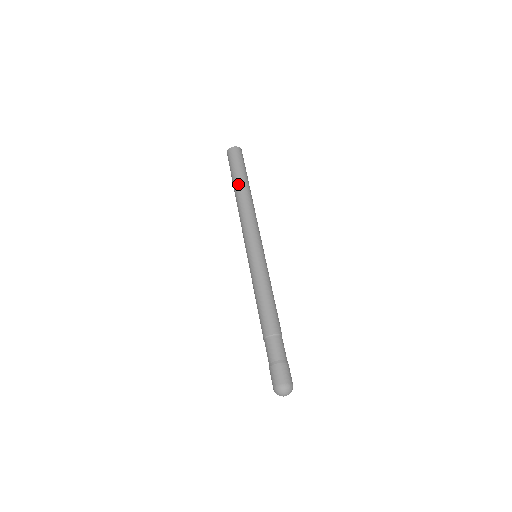
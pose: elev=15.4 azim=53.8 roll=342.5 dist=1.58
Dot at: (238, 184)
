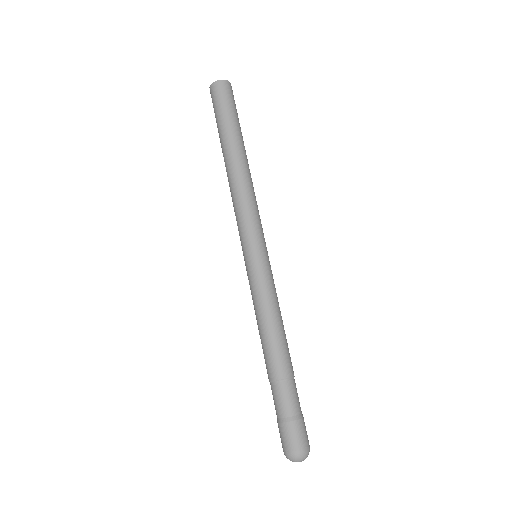
Dot at: (240, 142)
